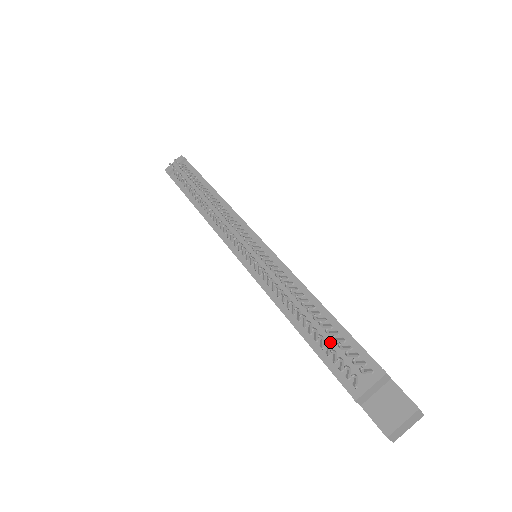
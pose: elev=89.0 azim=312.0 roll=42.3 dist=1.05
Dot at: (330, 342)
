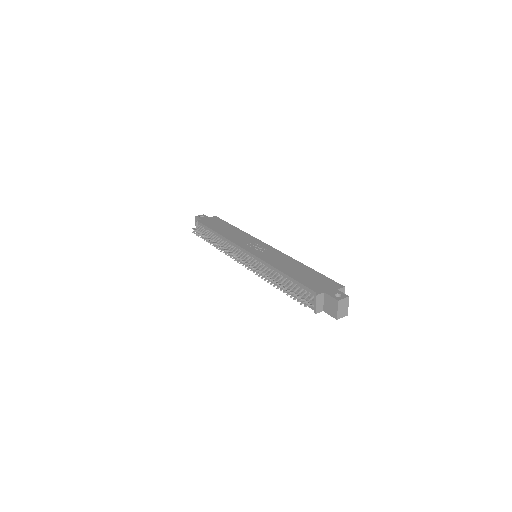
Dot at: (295, 292)
